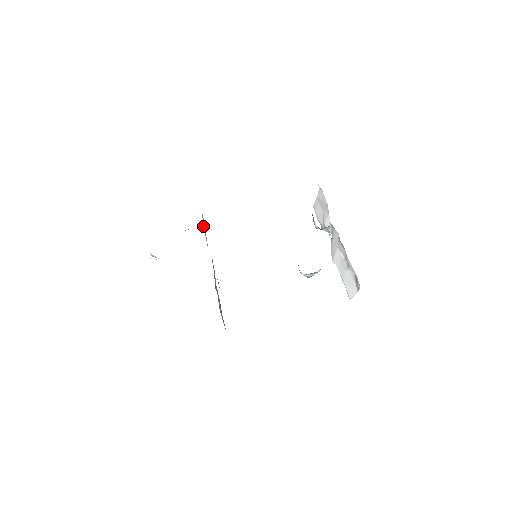
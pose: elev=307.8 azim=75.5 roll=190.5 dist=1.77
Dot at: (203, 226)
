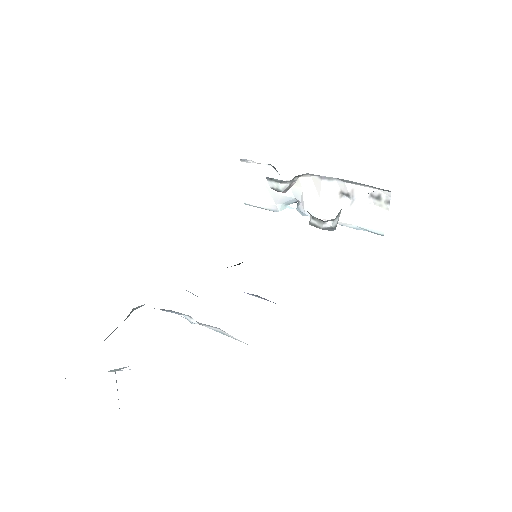
Dot at: occluded
